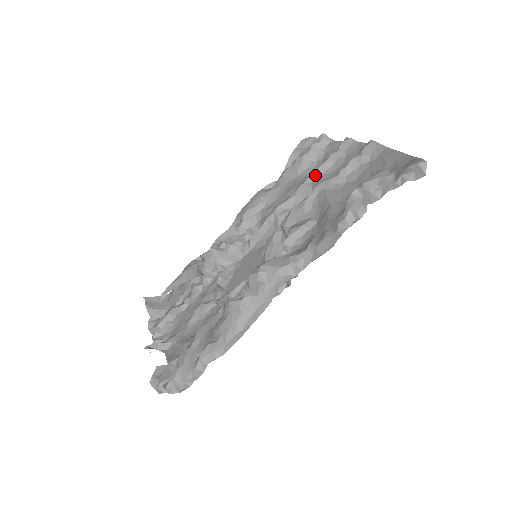
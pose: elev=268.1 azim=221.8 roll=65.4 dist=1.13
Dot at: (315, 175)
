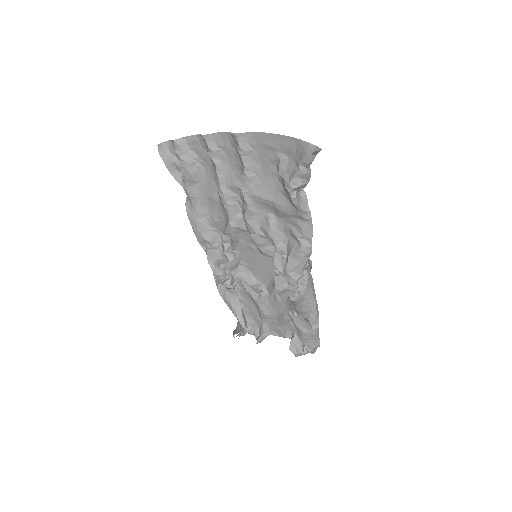
Dot at: (222, 181)
